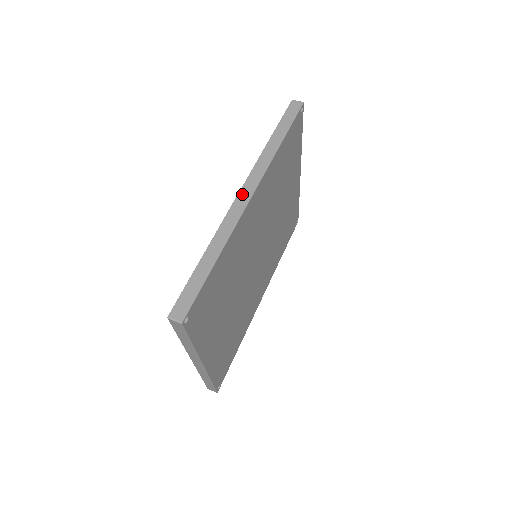
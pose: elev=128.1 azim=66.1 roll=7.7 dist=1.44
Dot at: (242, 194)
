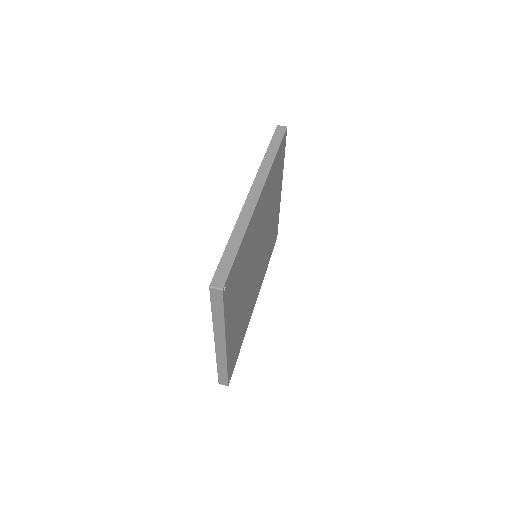
Dot at: (252, 193)
